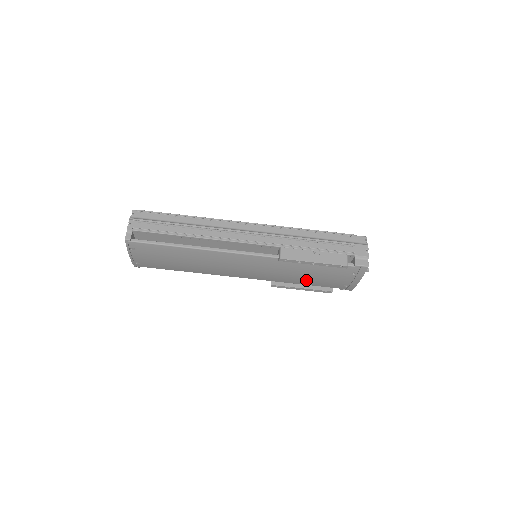
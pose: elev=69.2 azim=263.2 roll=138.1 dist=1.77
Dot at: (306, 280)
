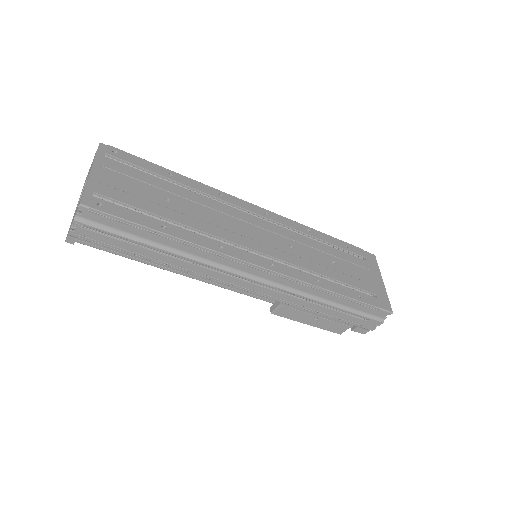
Dot at: occluded
